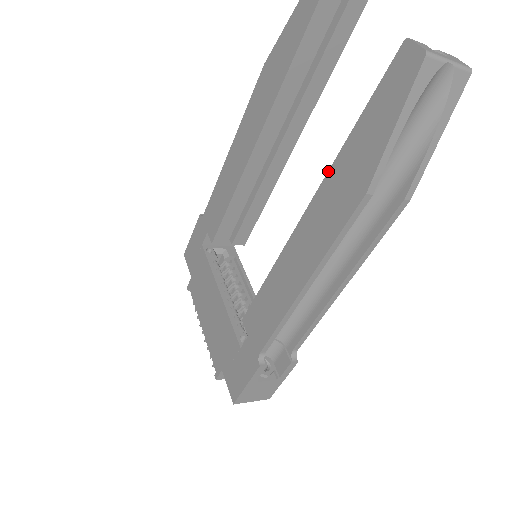
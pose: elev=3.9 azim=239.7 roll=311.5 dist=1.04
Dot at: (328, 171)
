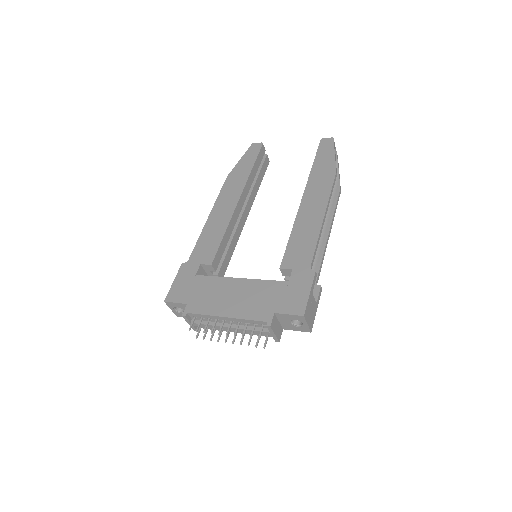
Dot at: (308, 178)
